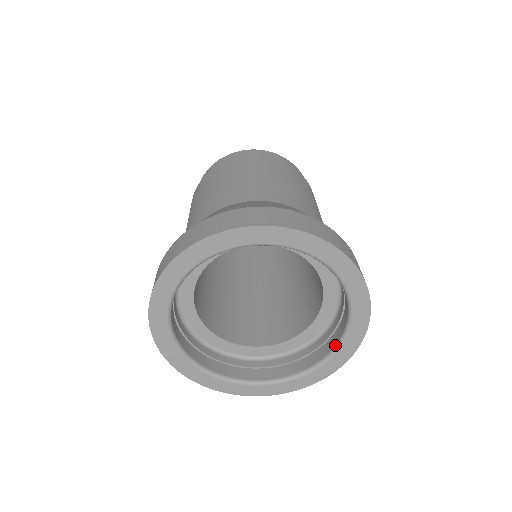
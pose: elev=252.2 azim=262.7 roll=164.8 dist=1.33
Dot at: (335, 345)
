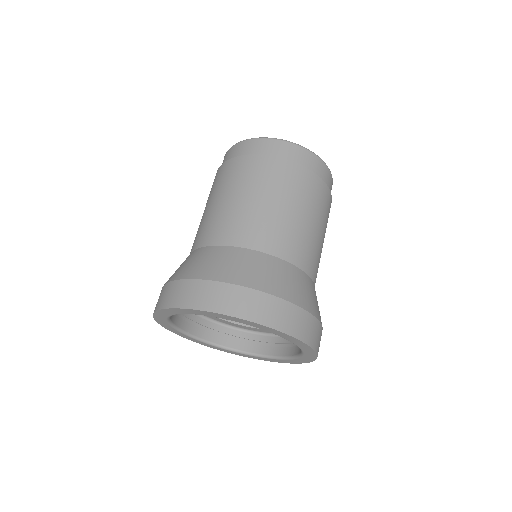
Dot at: (281, 356)
